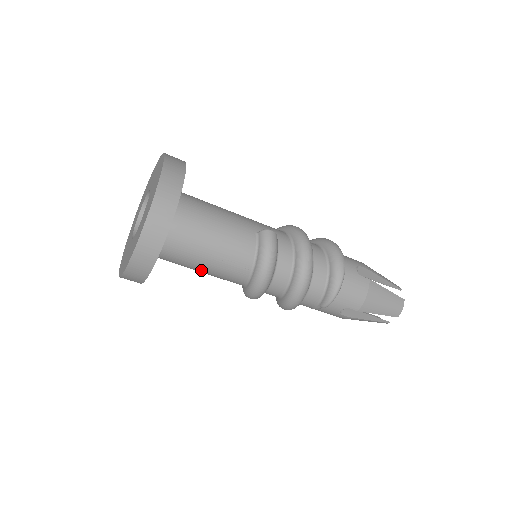
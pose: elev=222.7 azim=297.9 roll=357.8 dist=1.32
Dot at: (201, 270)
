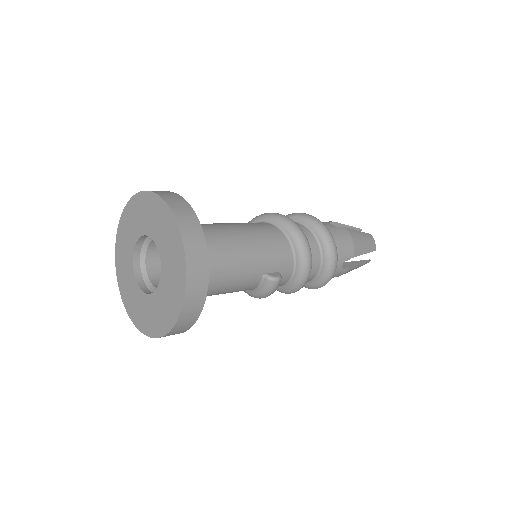
Dot at: occluded
